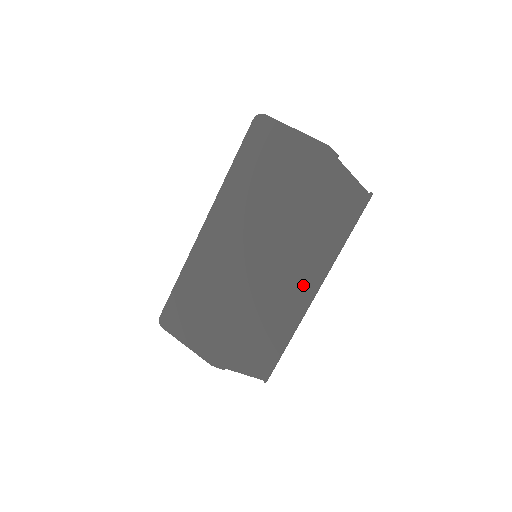
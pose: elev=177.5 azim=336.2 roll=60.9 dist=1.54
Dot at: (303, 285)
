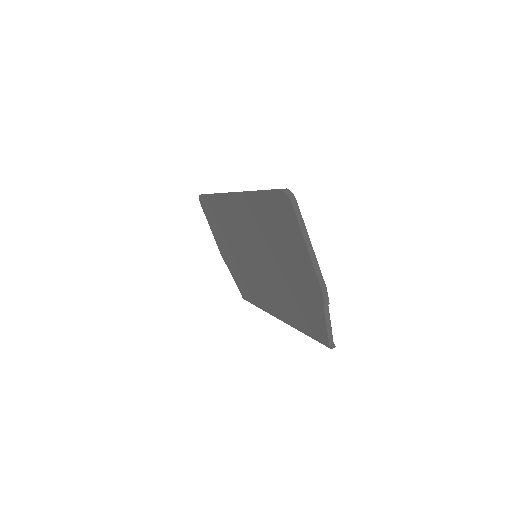
Dot at: (273, 307)
